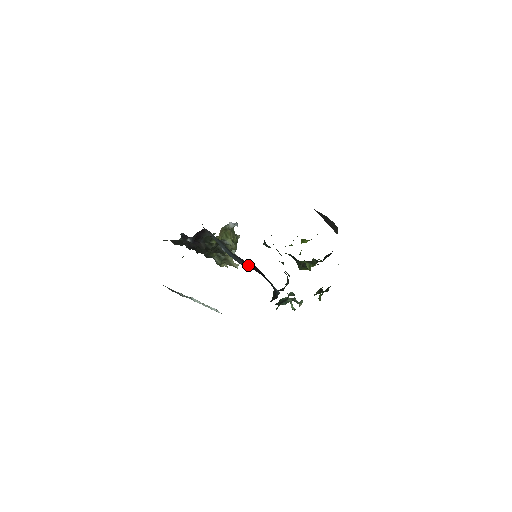
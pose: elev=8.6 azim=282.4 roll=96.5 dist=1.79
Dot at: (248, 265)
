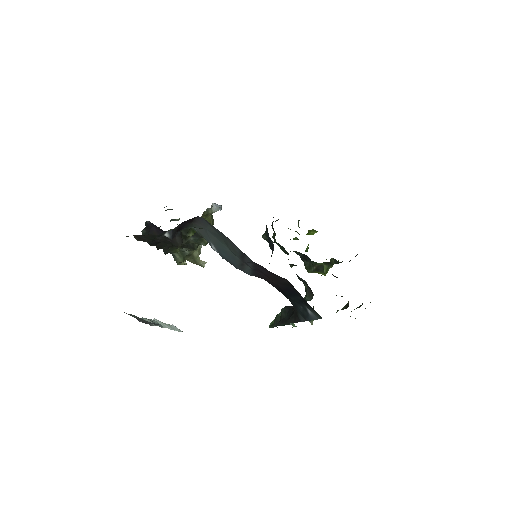
Dot at: (263, 275)
